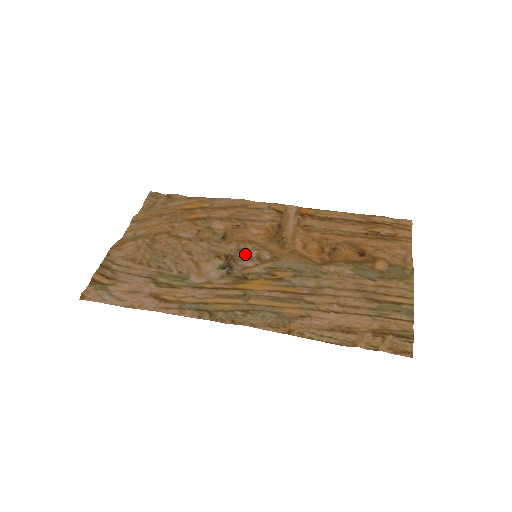
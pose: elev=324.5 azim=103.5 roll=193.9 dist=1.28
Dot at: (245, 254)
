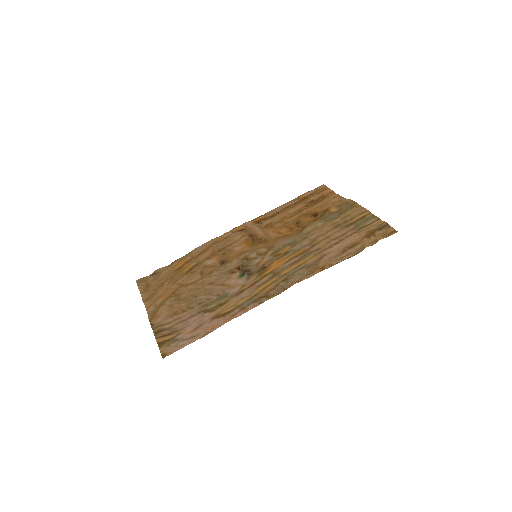
Dot at: (249, 258)
